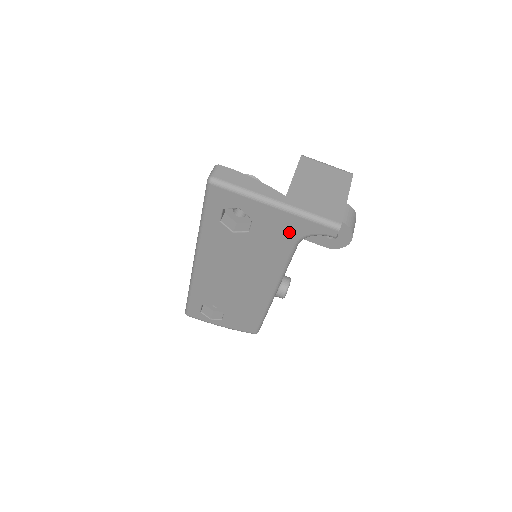
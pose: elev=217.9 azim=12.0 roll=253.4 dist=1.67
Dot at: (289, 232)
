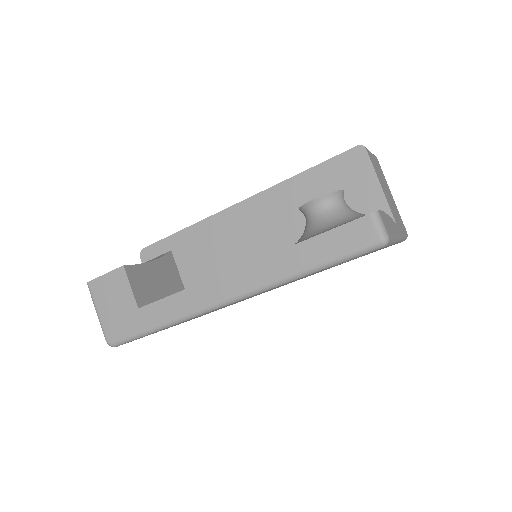
Dot at: occluded
